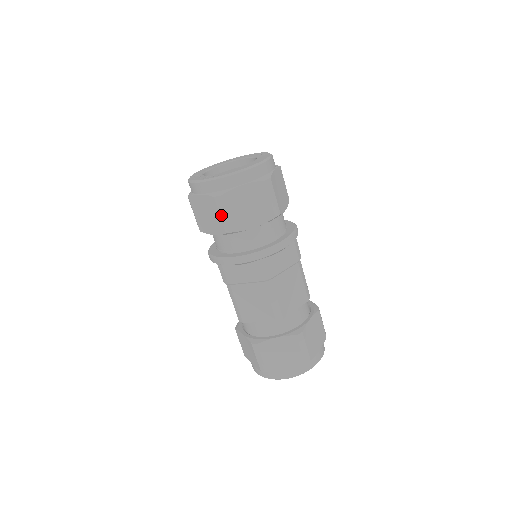
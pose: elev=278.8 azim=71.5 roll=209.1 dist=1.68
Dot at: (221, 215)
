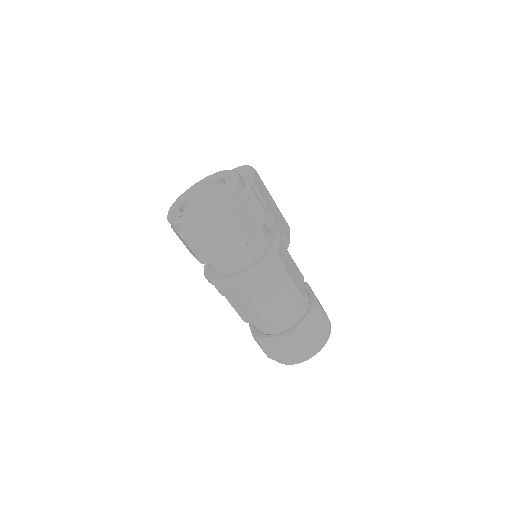
Dot at: (193, 251)
